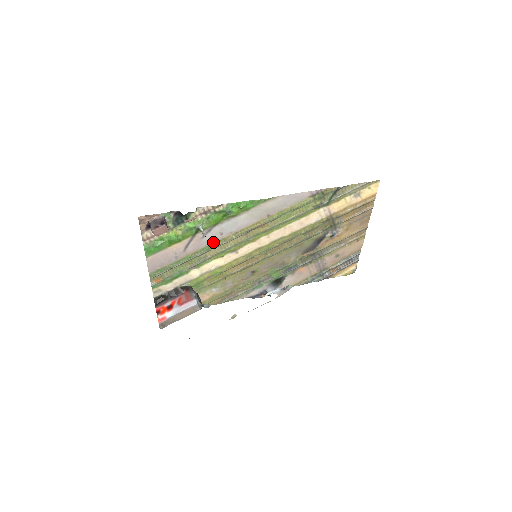
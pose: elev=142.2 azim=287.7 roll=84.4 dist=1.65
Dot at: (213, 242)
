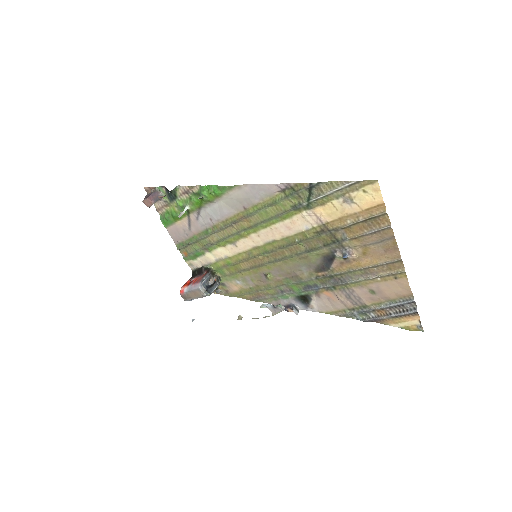
Dot at: (208, 227)
